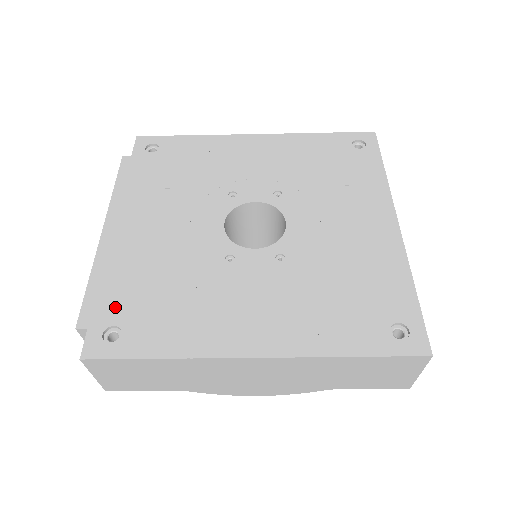
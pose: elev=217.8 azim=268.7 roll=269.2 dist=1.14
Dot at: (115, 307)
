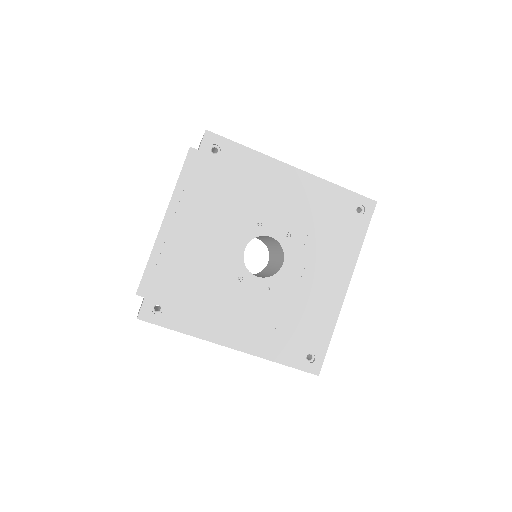
Dot at: (162, 290)
